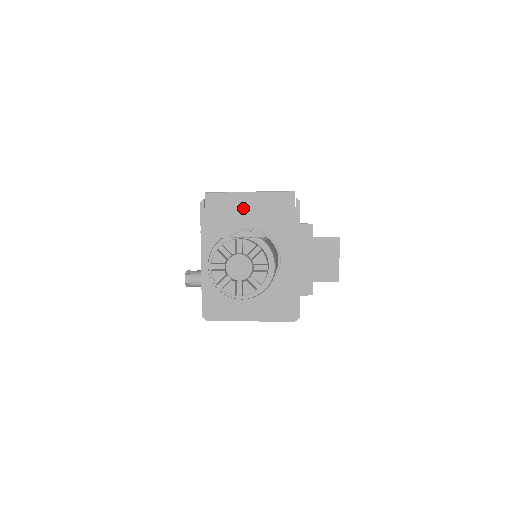
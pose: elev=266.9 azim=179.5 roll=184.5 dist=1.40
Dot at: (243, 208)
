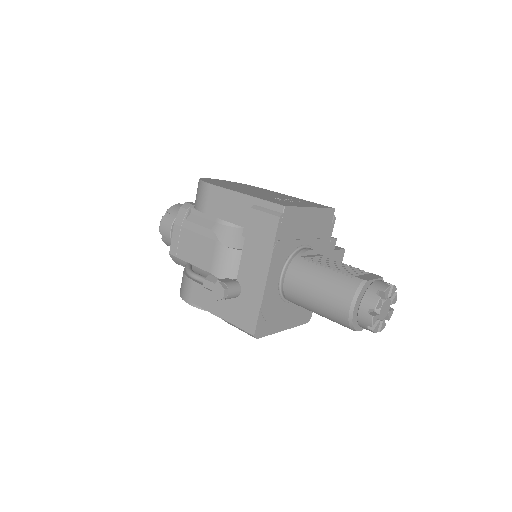
Dot at: (305, 224)
